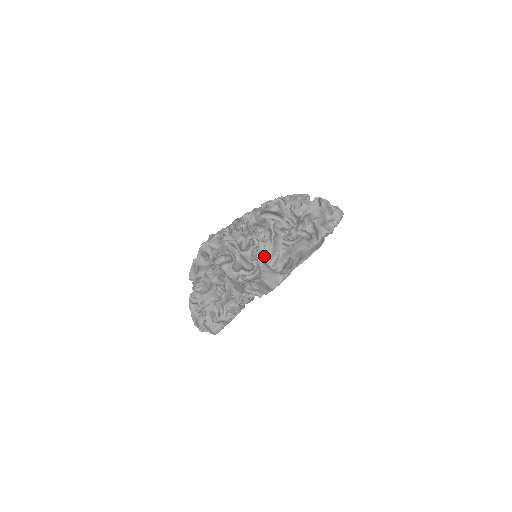
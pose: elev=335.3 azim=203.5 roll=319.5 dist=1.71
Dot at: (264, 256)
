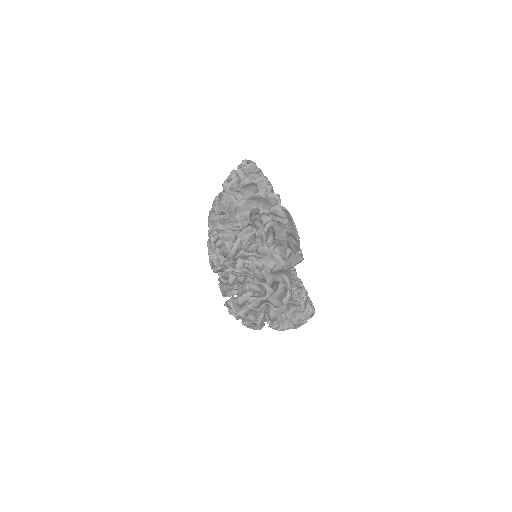
Dot at: (273, 268)
